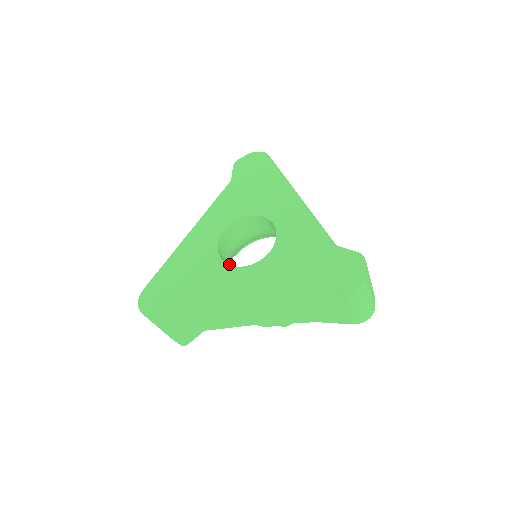
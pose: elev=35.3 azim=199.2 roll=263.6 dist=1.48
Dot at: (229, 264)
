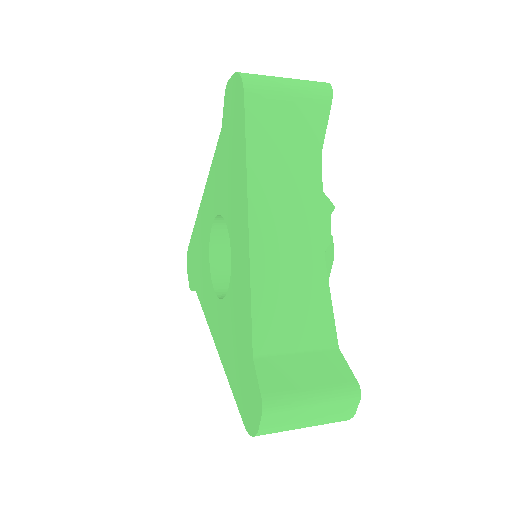
Dot at: occluded
